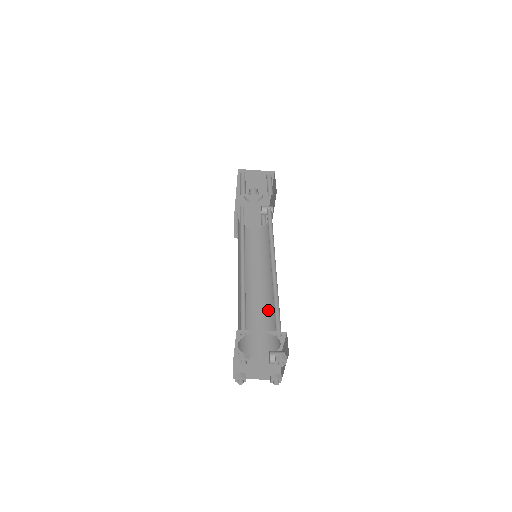
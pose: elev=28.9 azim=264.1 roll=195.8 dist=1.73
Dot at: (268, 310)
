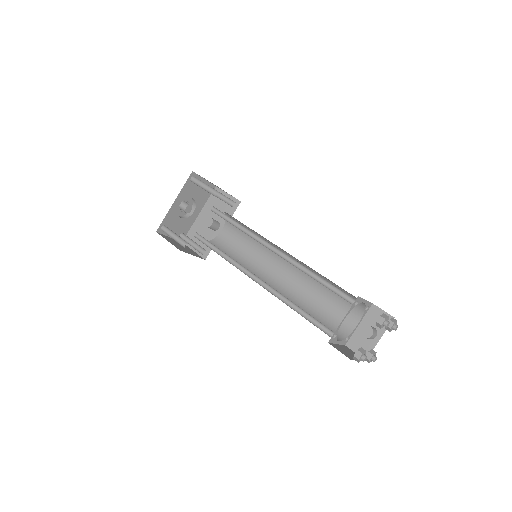
Dot at: (301, 305)
